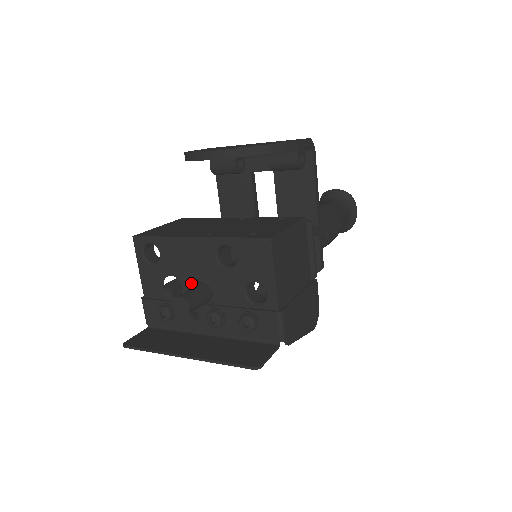
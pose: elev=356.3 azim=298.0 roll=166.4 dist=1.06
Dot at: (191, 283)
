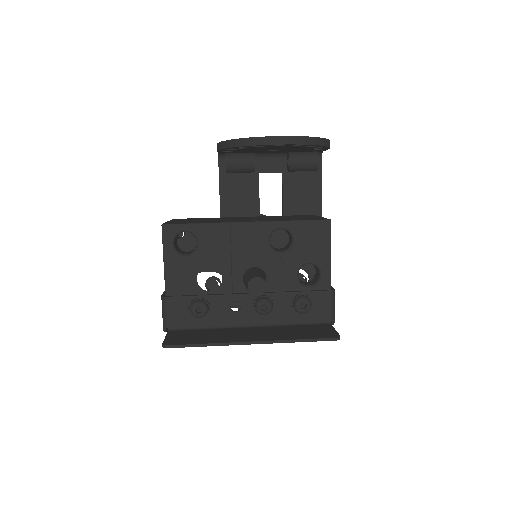
Dot at: (234, 272)
